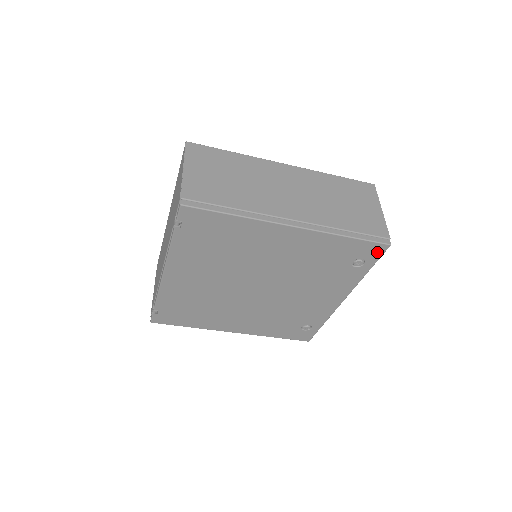
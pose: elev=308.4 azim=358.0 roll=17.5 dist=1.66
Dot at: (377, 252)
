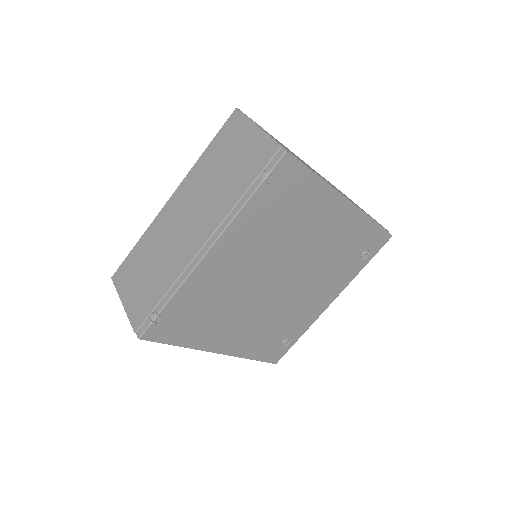
Dot at: (381, 243)
